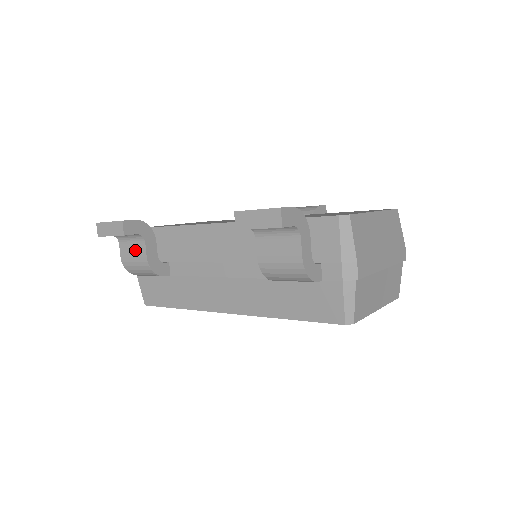
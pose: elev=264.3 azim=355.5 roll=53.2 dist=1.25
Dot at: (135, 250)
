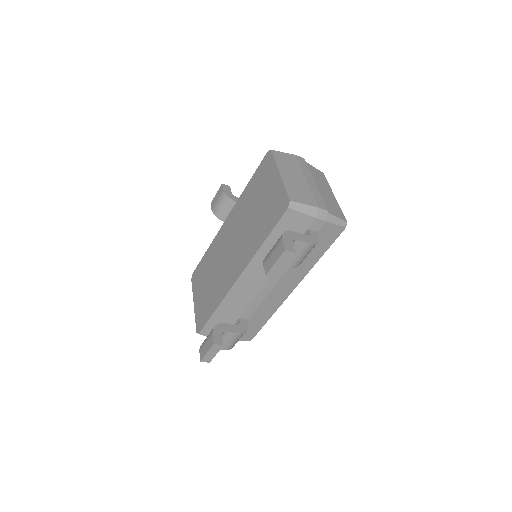
Dot at: (227, 340)
